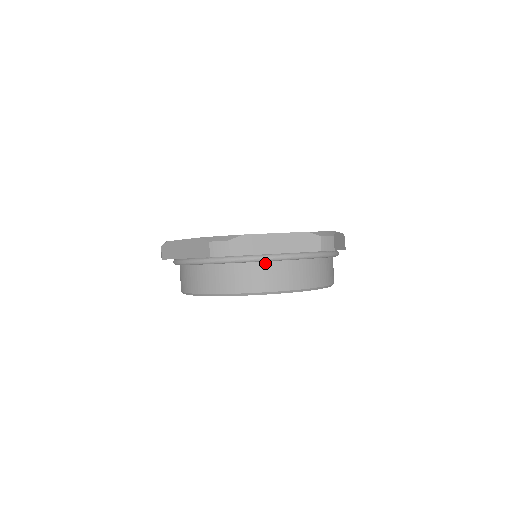
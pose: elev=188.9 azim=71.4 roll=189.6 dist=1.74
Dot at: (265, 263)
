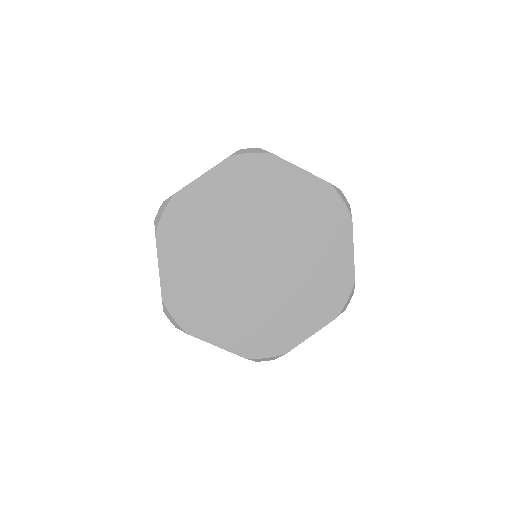
Dot at: occluded
